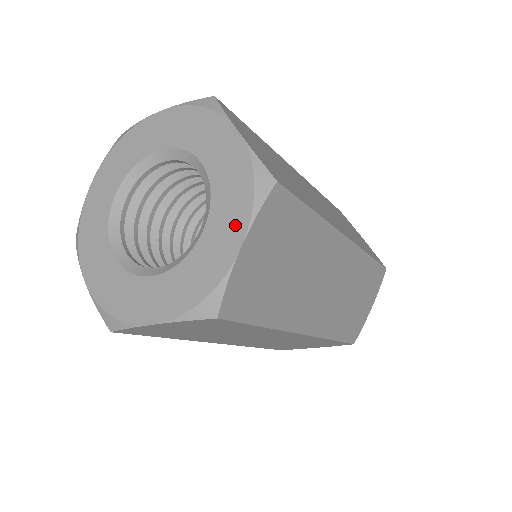
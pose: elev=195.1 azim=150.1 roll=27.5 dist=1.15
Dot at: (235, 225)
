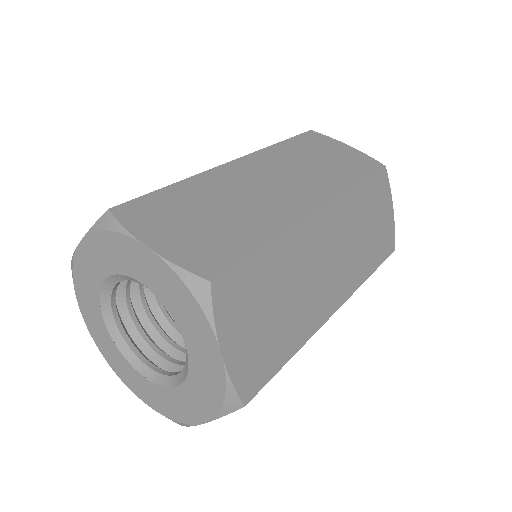
Dot at: (204, 336)
